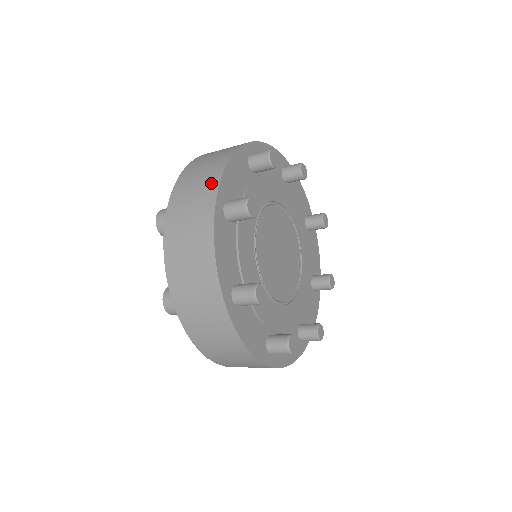
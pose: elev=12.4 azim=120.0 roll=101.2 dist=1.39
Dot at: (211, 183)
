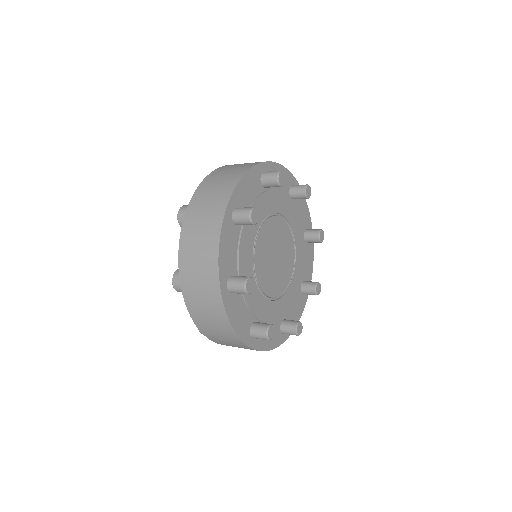
Dot at: (211, 272)
